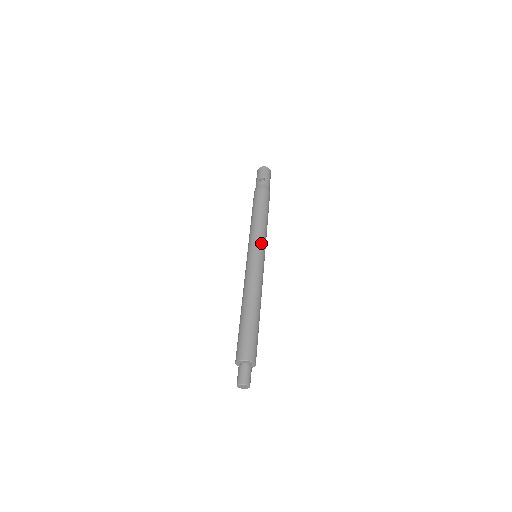
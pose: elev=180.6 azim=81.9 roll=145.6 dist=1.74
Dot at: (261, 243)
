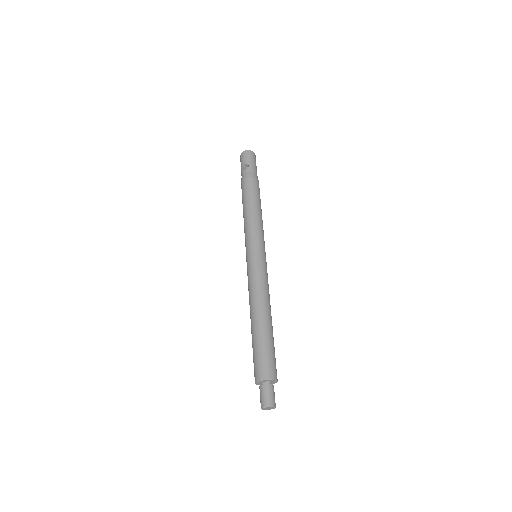
Dot at: (257, 241)
